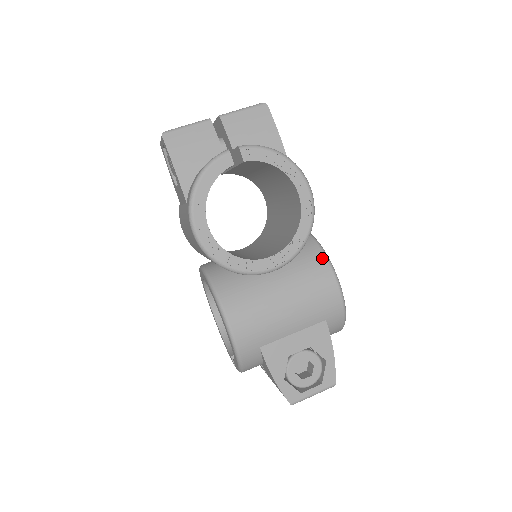
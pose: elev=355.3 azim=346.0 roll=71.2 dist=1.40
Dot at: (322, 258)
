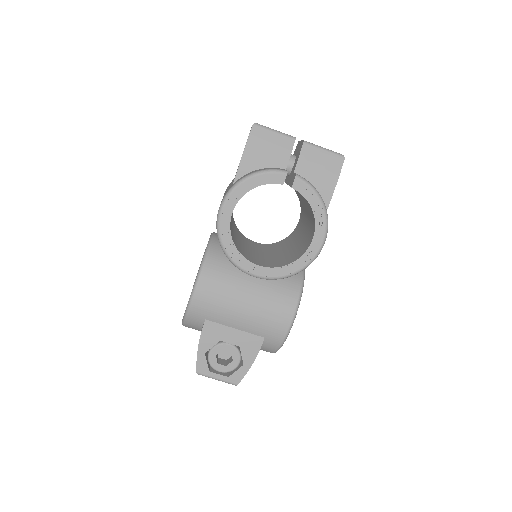
Dot at: (296, 295)
